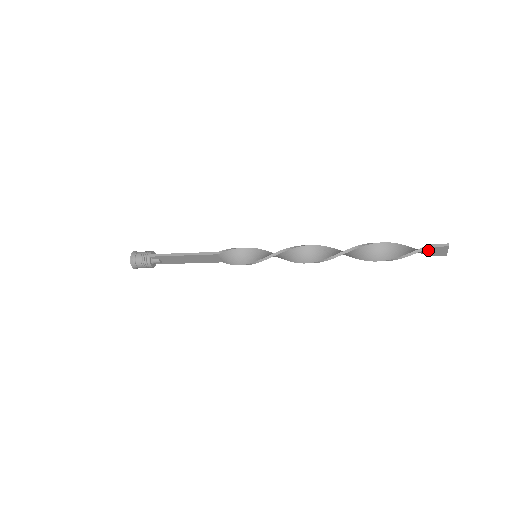
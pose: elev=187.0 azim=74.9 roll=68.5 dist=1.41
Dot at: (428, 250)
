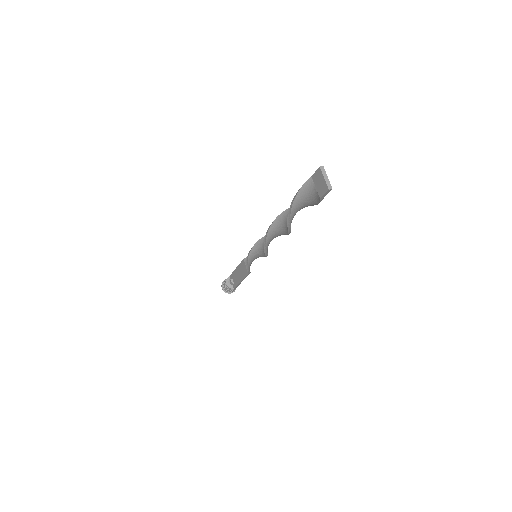
Dot at: (313, 185)
